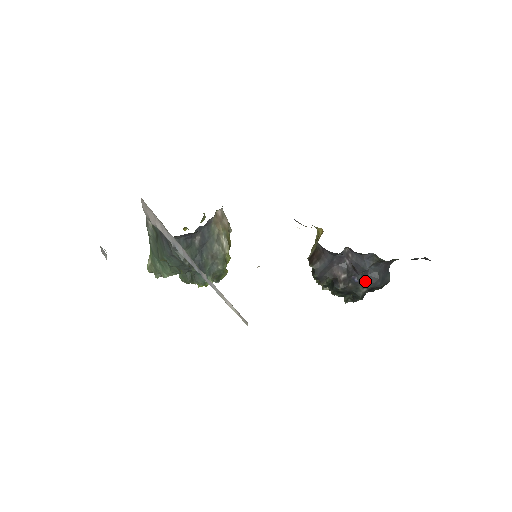
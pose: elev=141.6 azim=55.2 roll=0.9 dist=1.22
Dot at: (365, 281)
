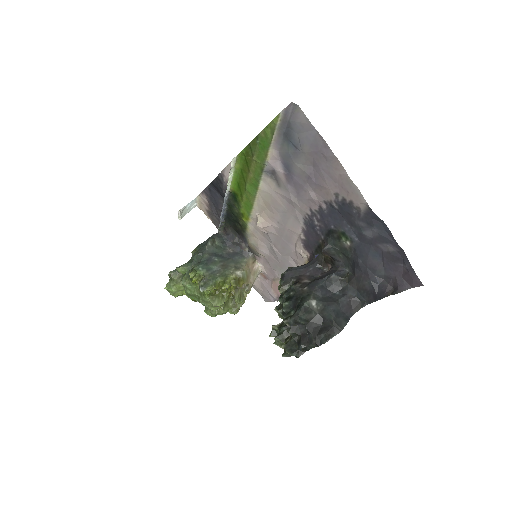
Dot at: (321, 295)
